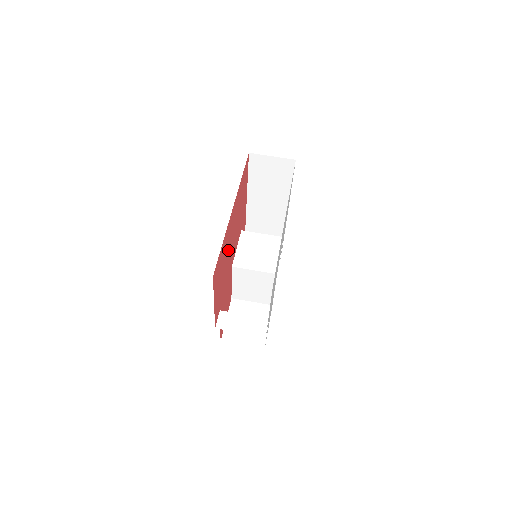
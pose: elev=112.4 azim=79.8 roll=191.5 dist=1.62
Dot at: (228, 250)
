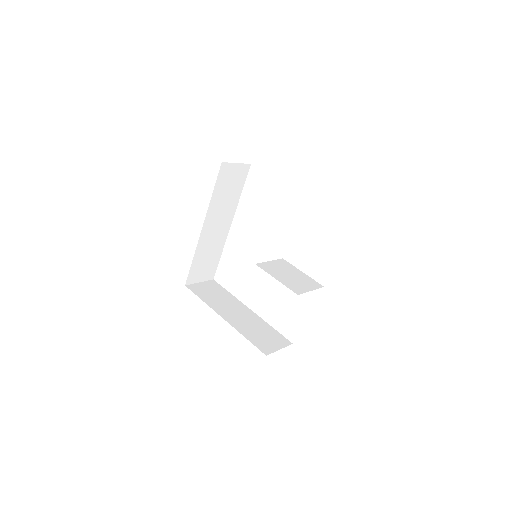
Dot at: occluded
